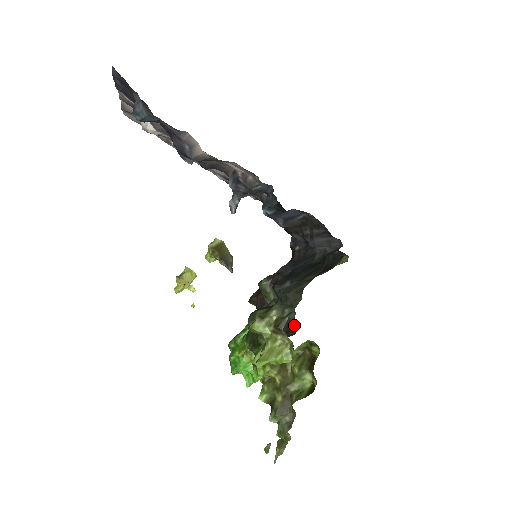
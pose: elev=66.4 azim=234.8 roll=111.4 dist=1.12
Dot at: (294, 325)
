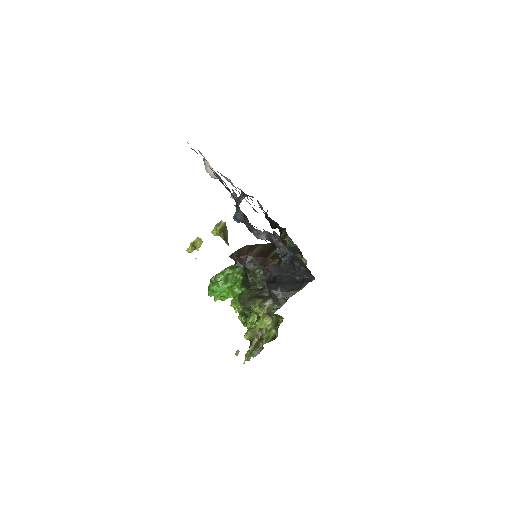
Dot at: occluded
